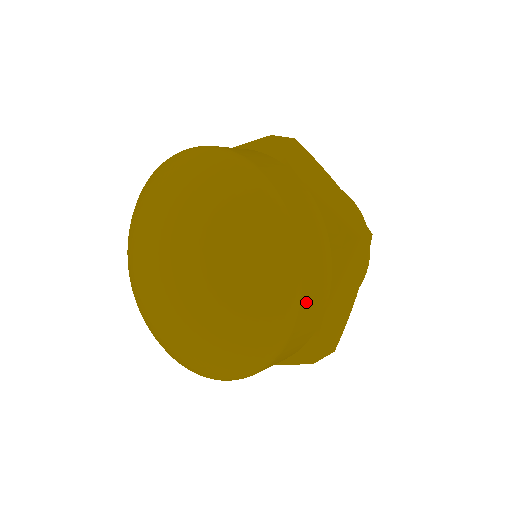
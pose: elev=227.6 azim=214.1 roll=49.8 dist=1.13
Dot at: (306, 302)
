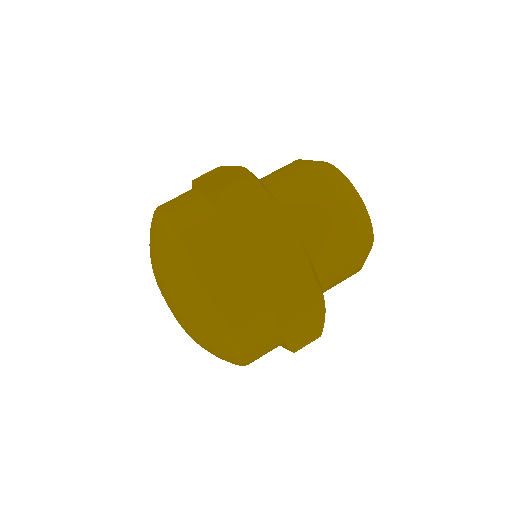
Dot at: (202, 255)
